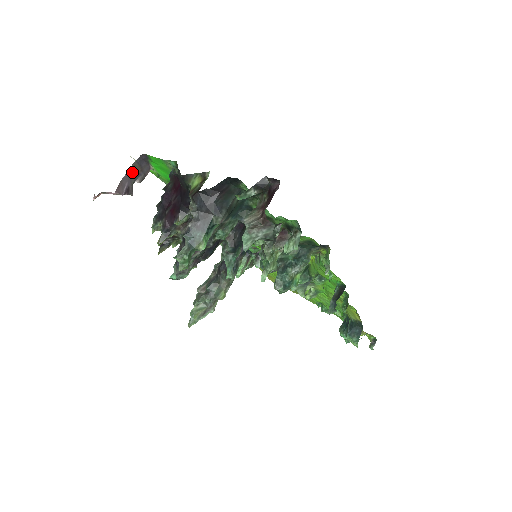
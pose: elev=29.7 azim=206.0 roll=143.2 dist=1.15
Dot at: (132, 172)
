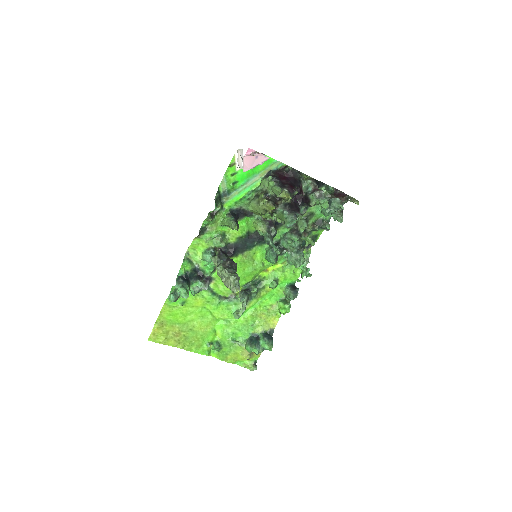
Dot at: occluded
